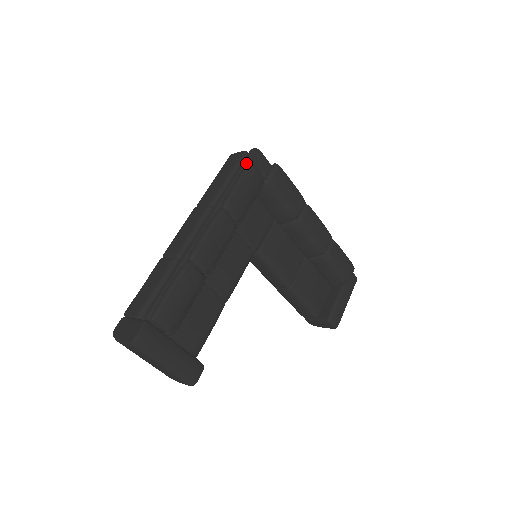
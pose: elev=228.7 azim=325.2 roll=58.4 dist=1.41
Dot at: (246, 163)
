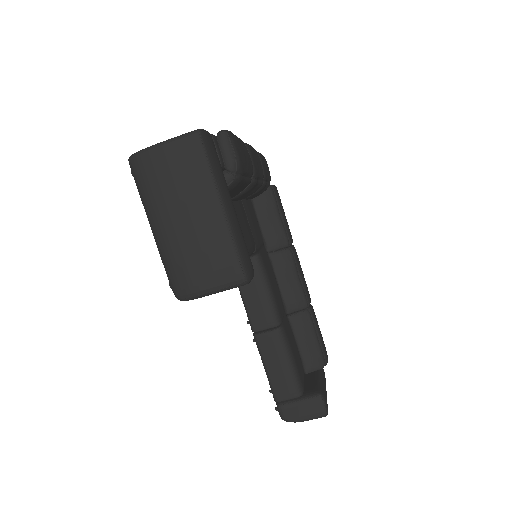
Dot at: occluded
